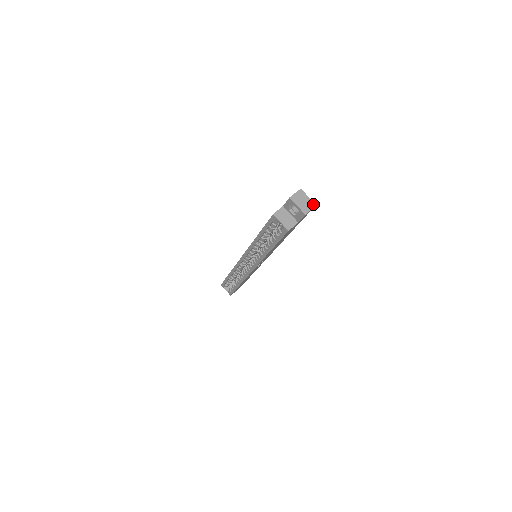
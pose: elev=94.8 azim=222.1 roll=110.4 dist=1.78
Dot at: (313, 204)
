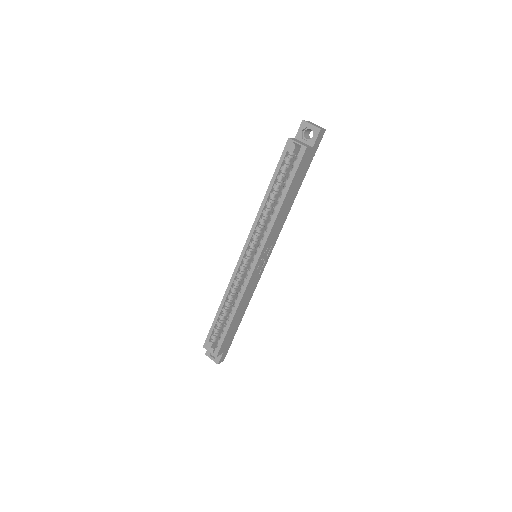
Dot at: occluded
